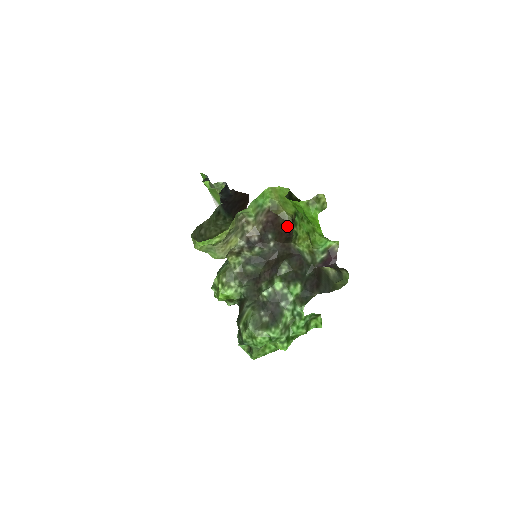
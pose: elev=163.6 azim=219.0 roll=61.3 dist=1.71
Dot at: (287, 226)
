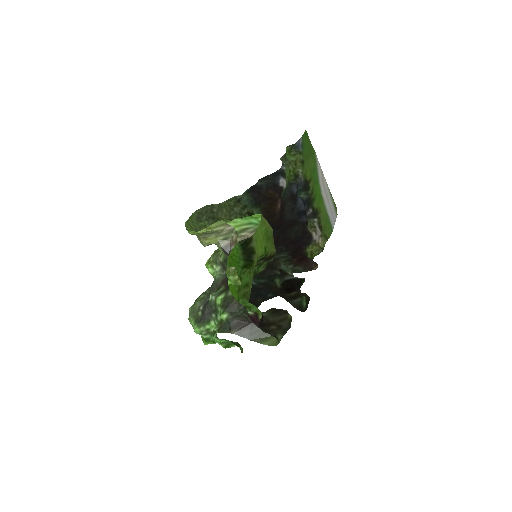
Dot at: occluded
